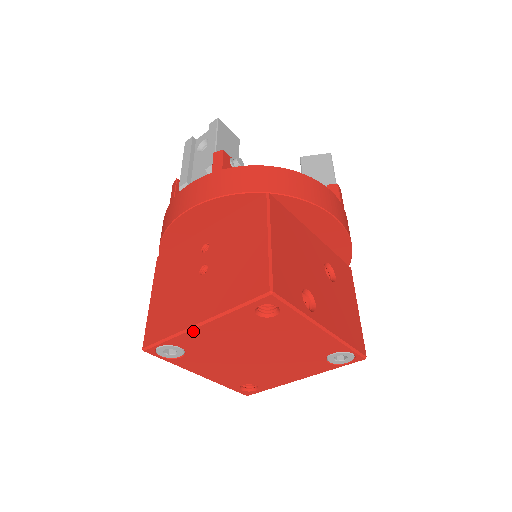
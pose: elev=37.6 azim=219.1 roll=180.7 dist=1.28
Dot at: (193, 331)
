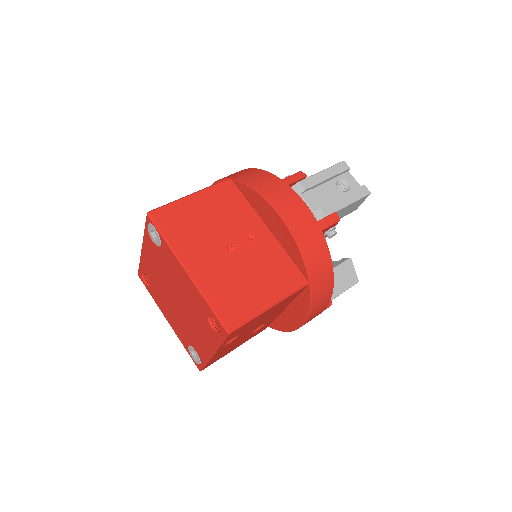
Dot at: (179, 263)
